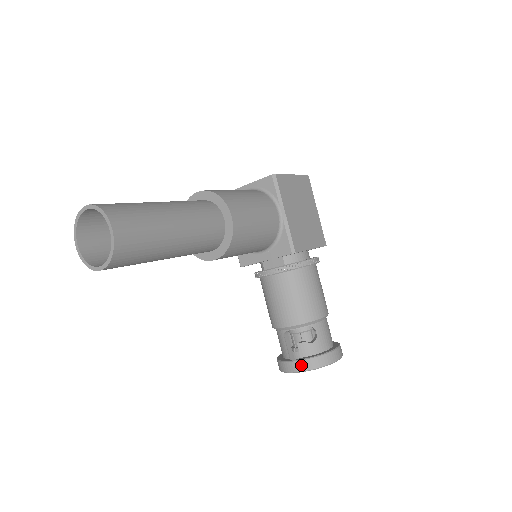
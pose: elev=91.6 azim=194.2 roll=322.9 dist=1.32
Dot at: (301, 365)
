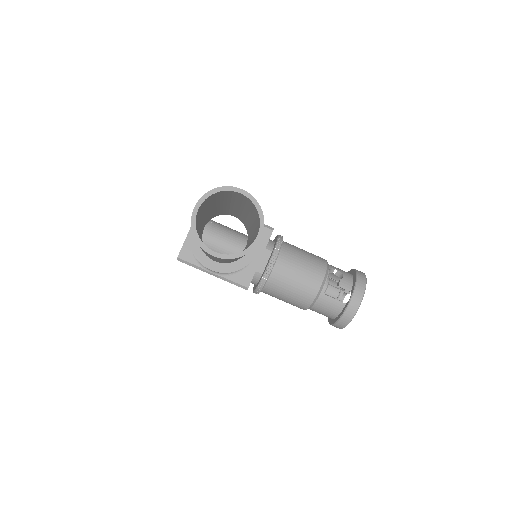
Dot at: (358, 292)
